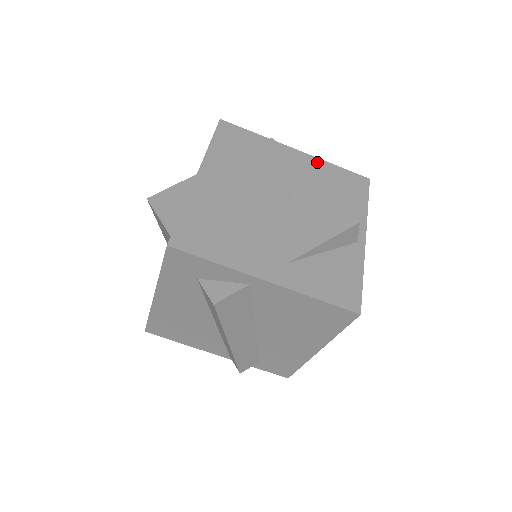
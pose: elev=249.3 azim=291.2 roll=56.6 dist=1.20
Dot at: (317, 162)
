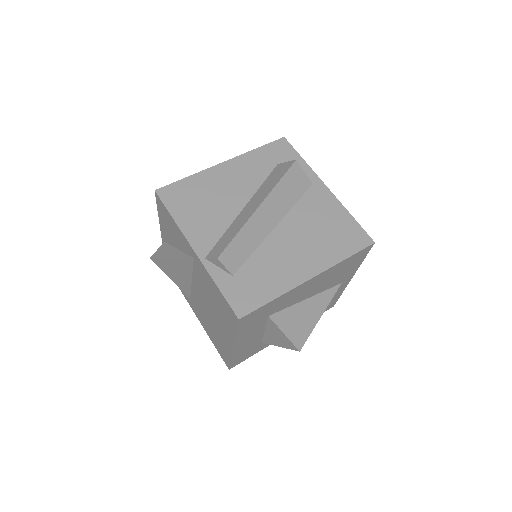
Dot at: occluded
